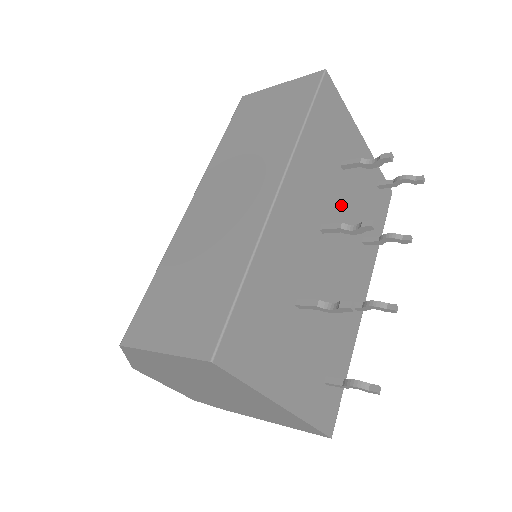
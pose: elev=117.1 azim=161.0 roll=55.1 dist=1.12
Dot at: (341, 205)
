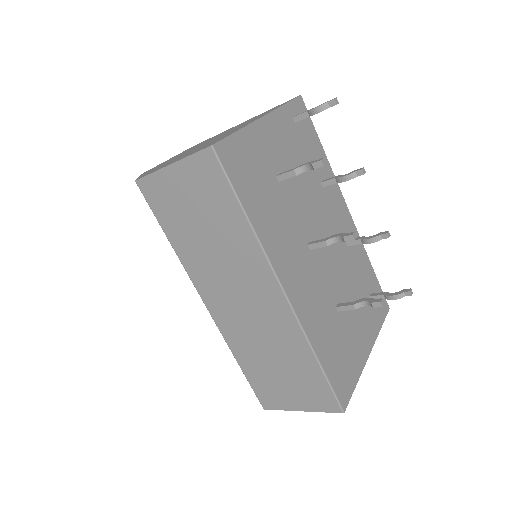
Dot at: (300, 203)
